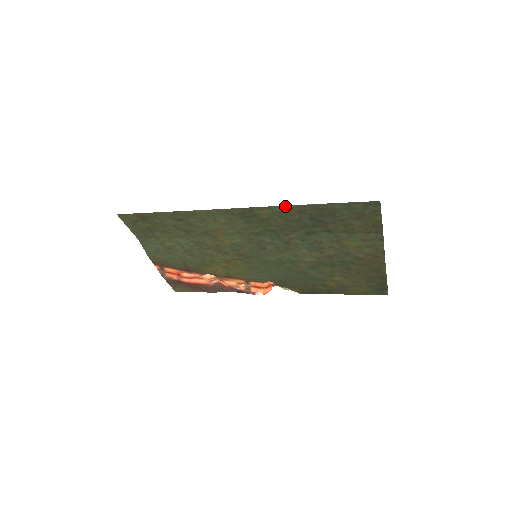
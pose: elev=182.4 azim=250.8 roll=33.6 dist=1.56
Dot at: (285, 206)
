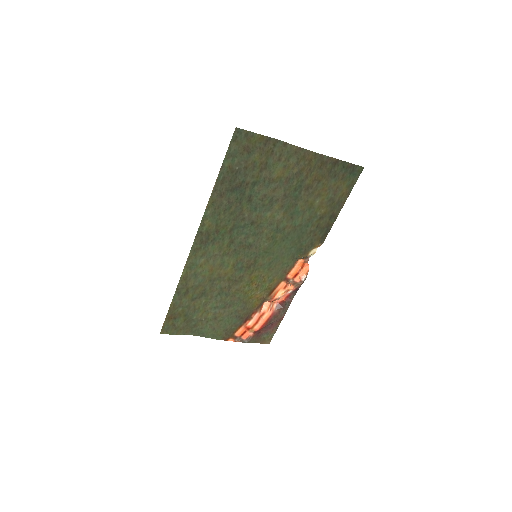
Dot at: (208, 205)
